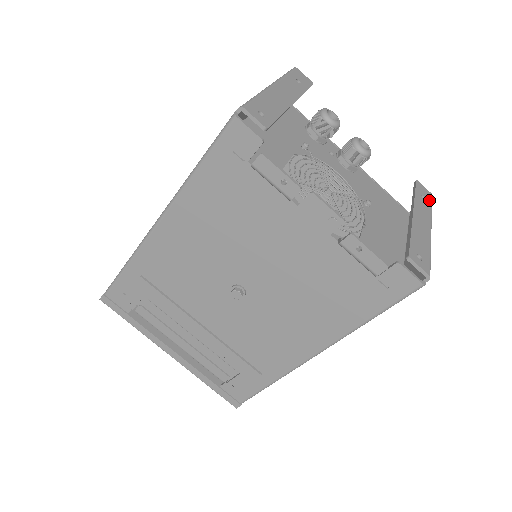
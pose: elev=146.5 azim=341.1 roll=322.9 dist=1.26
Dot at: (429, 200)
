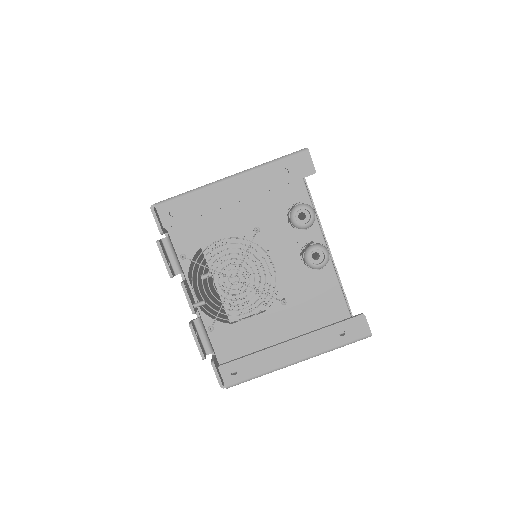
Dot at: (350, 338)
